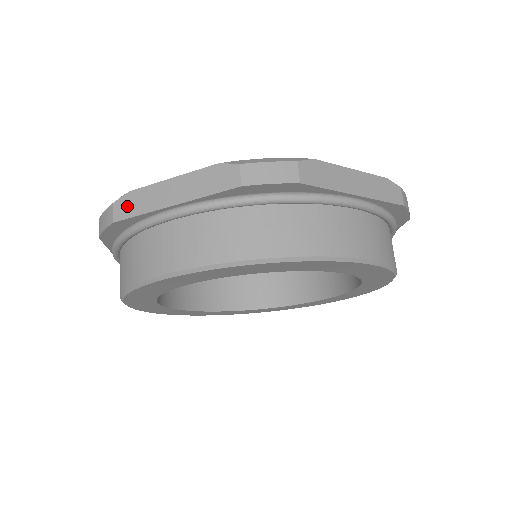
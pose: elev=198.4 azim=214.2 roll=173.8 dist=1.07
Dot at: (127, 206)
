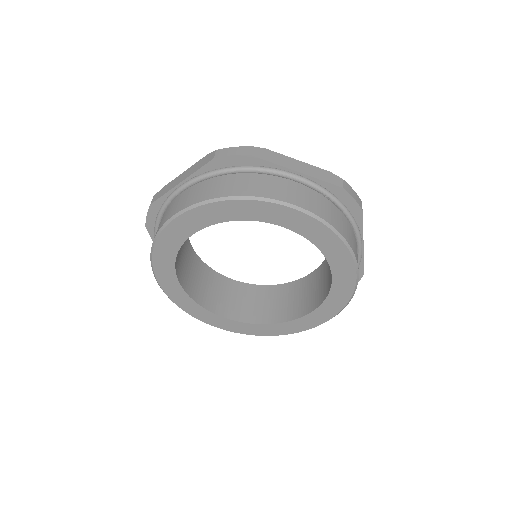
Dot at: (262, 153)
